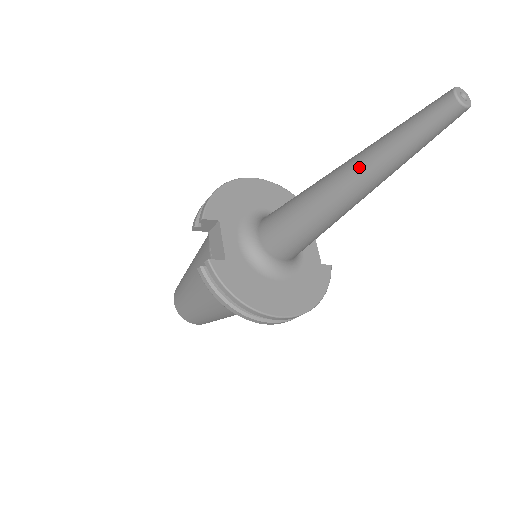
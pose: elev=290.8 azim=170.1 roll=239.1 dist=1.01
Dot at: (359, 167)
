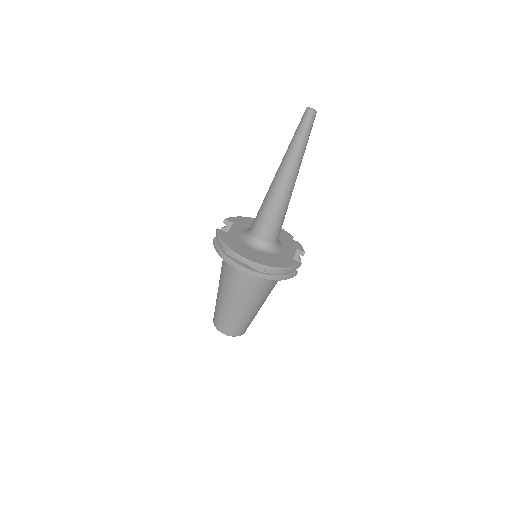
Dot at: (283, 158)
